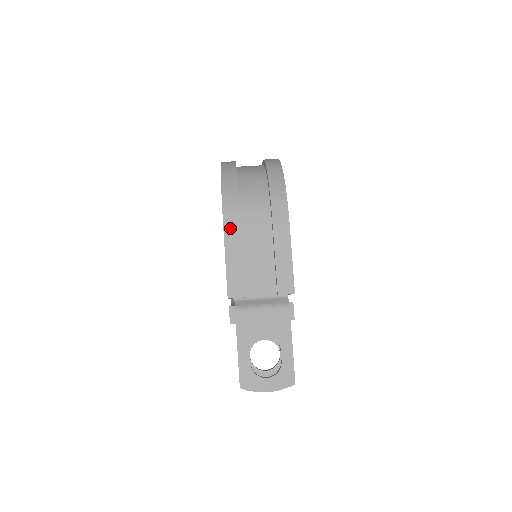
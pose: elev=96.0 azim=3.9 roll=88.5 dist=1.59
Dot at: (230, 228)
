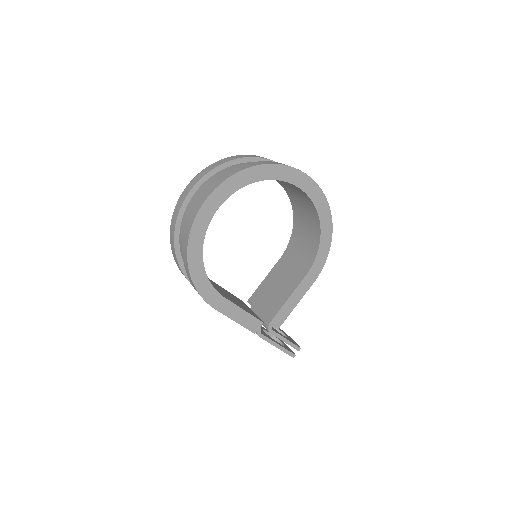
Dot at: occluded
